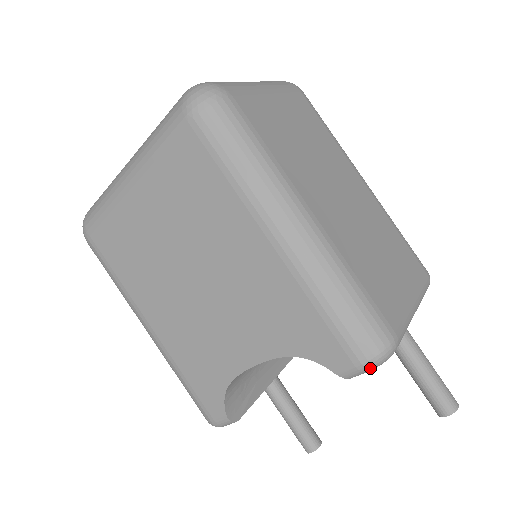
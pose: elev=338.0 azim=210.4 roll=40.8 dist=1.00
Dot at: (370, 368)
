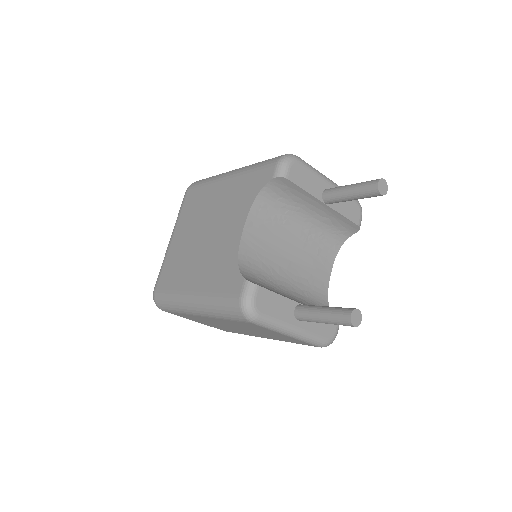
Dot at: (284, 161)
